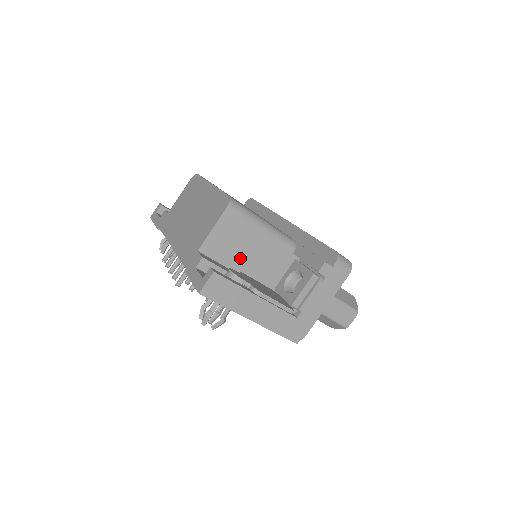
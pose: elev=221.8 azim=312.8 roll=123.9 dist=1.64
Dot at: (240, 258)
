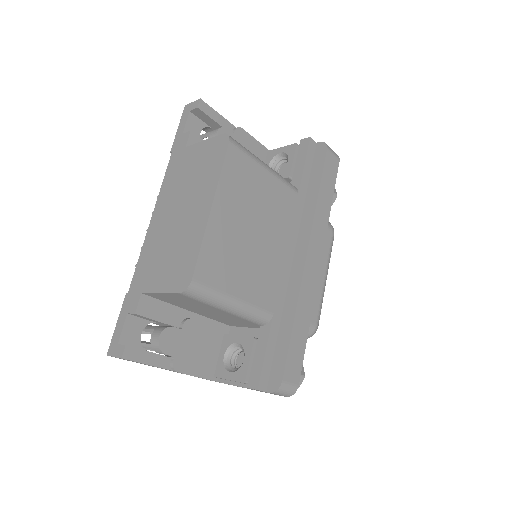
Dot at: (193, 308)
